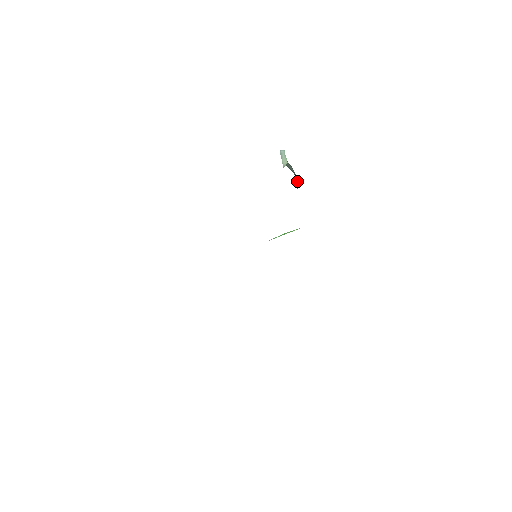
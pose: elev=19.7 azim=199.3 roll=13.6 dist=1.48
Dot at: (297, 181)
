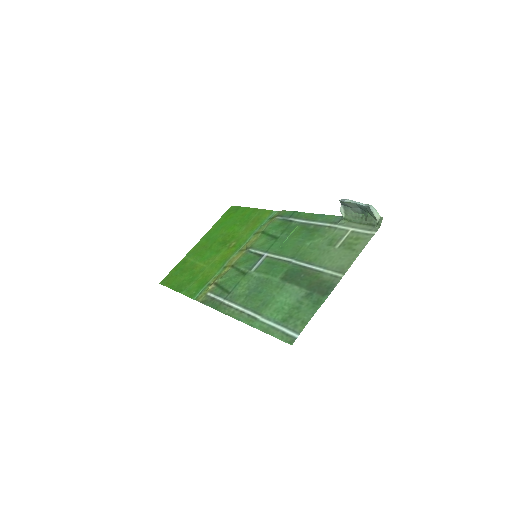
Dot at: (350, 212)
